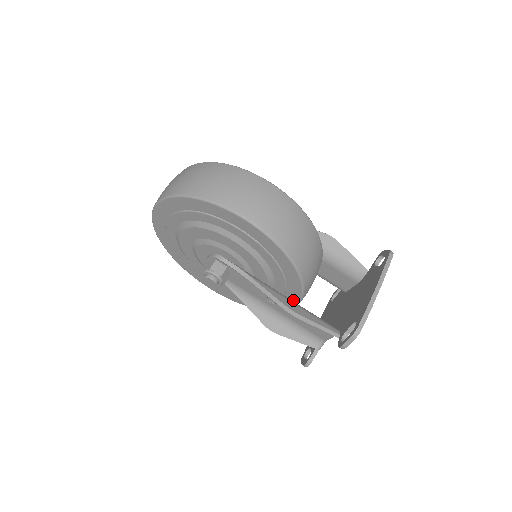
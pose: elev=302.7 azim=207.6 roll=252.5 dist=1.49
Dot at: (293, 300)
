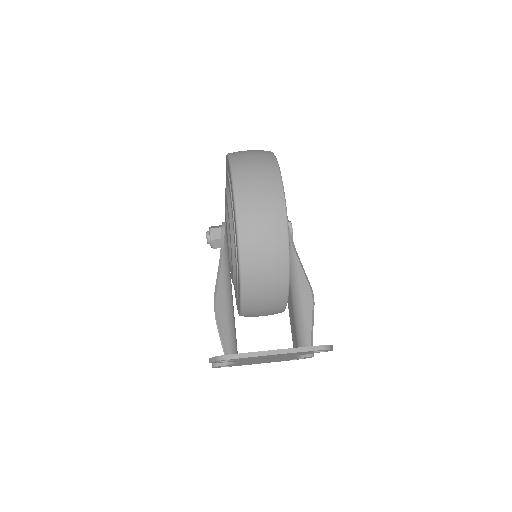
Dot at: (239, 307)
